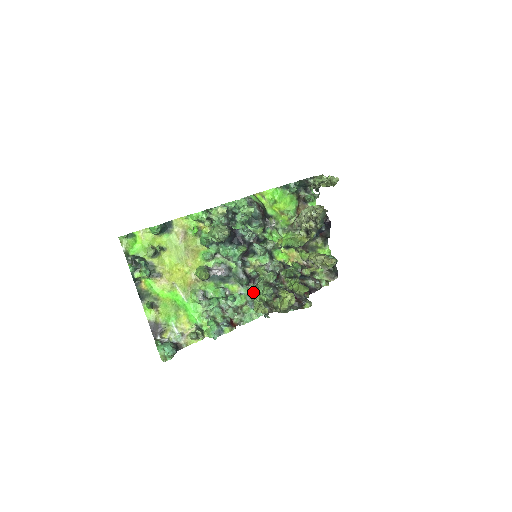
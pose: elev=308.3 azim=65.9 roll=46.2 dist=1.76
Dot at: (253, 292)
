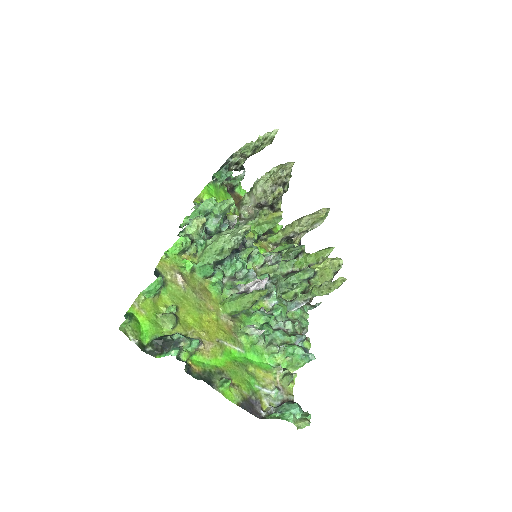
Dot at: (280, 296)
